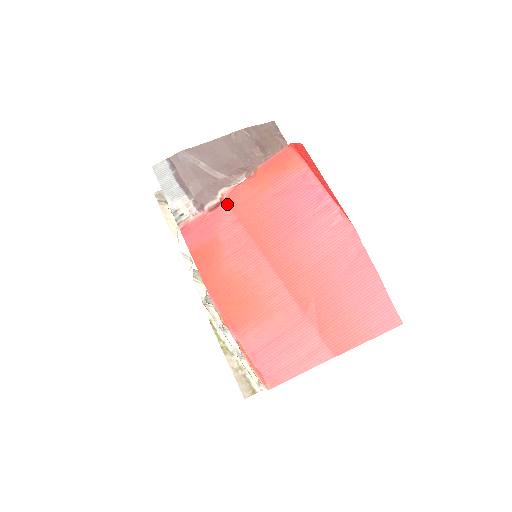
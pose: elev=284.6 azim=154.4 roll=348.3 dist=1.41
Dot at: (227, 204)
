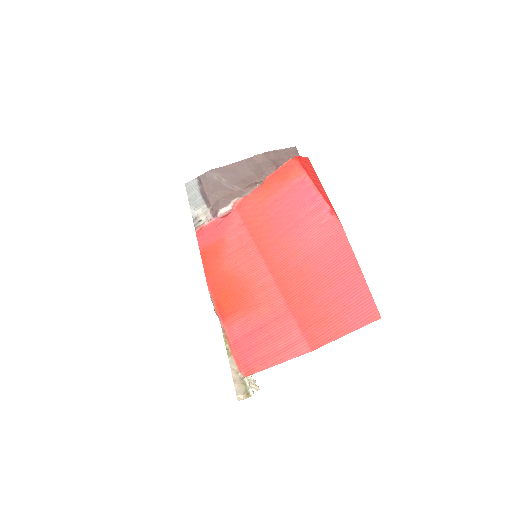
Dot at: (237, 211)
